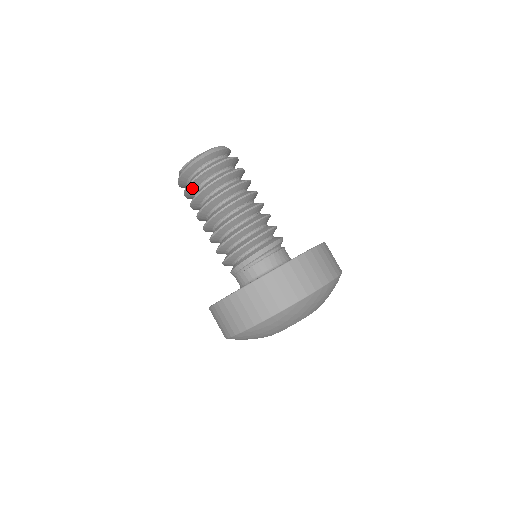
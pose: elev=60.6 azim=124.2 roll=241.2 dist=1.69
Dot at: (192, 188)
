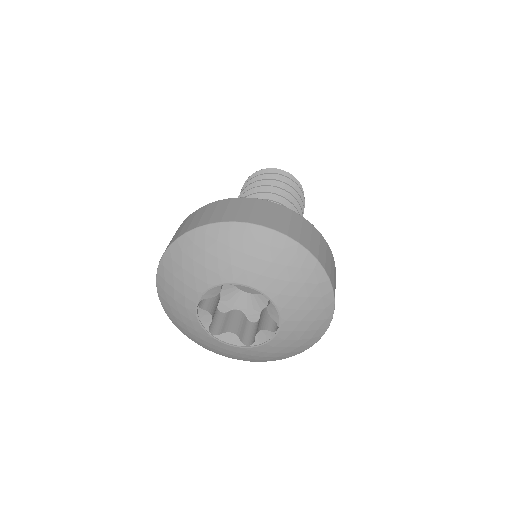
Dot at: occluded
